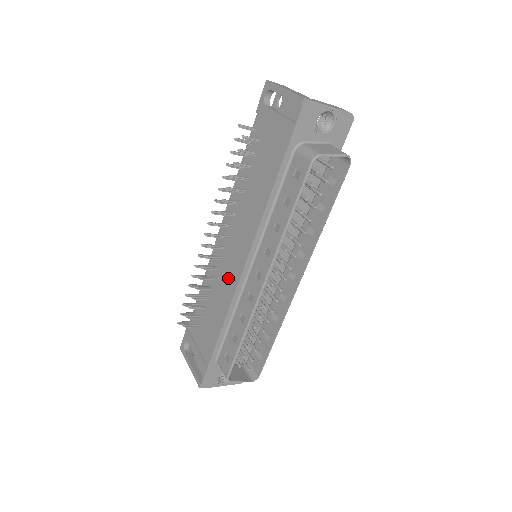
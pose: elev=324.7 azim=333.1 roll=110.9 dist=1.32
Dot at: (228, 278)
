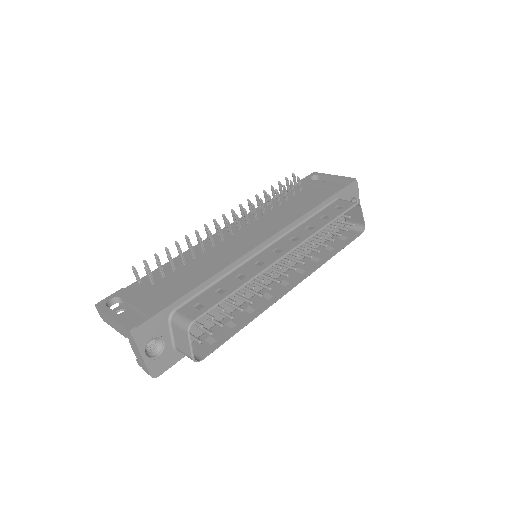
Dot at: (232, 249)
